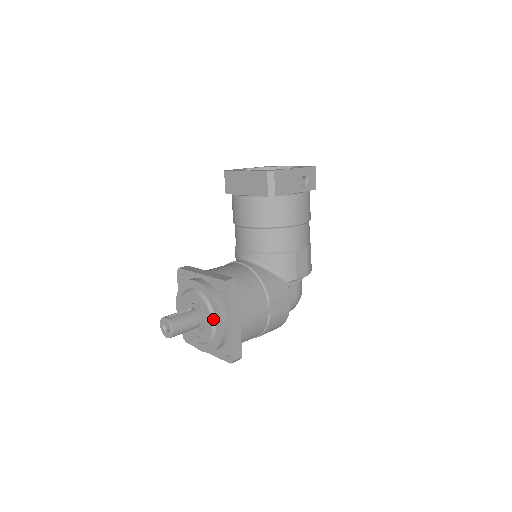
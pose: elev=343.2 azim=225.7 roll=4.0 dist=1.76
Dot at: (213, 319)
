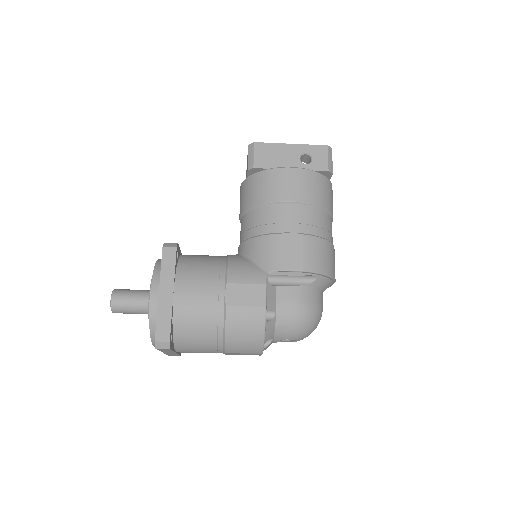
Dot at: occluded
